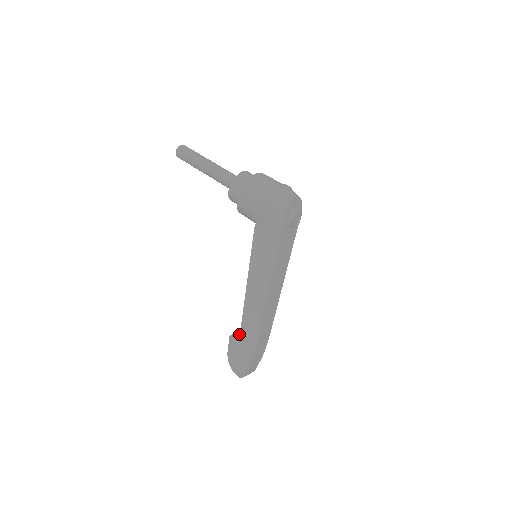
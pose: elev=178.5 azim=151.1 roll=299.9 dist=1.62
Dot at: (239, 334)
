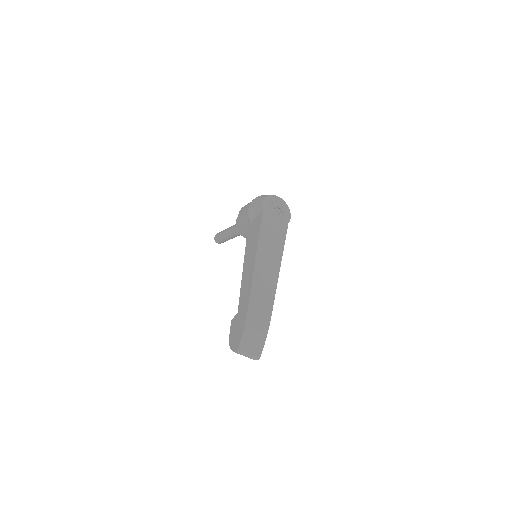
Dot at: occluded
